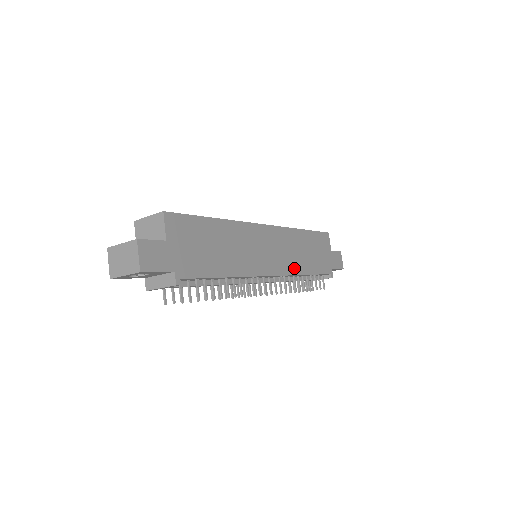
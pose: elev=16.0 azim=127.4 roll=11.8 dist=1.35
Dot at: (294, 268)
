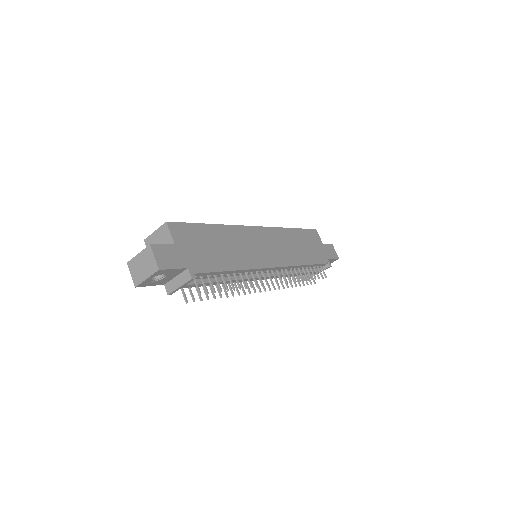
Dot at: (292, 260)
